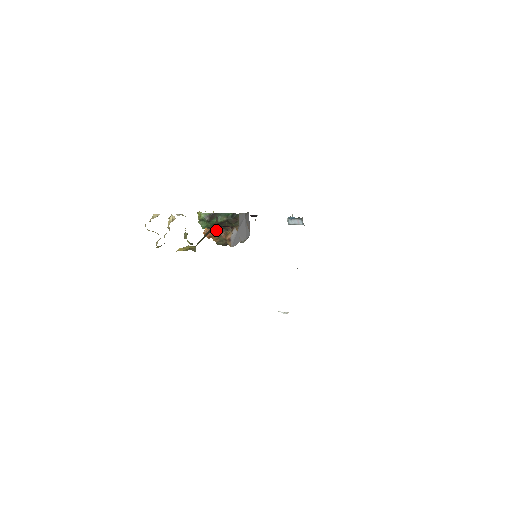
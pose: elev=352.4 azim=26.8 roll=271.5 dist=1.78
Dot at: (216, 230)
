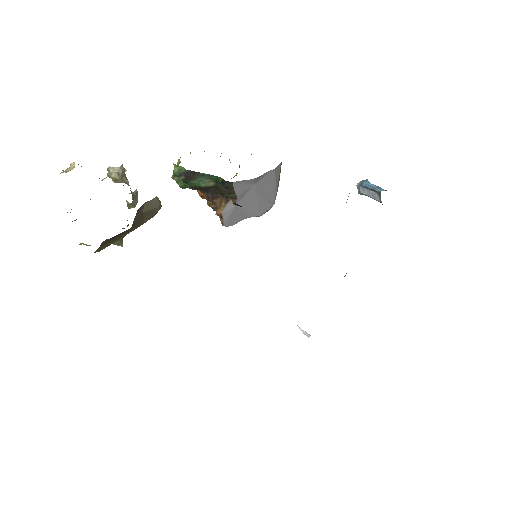
Dot at: occluded
